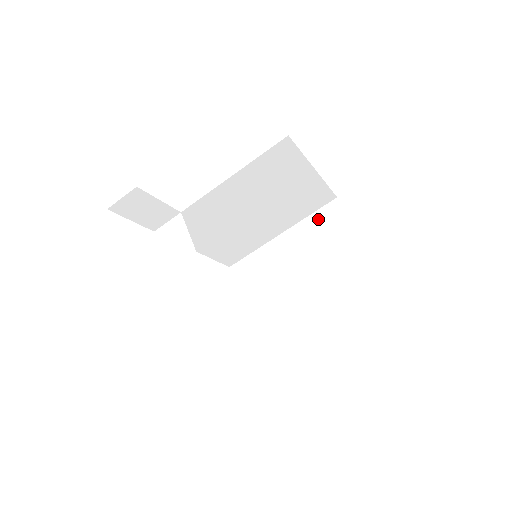
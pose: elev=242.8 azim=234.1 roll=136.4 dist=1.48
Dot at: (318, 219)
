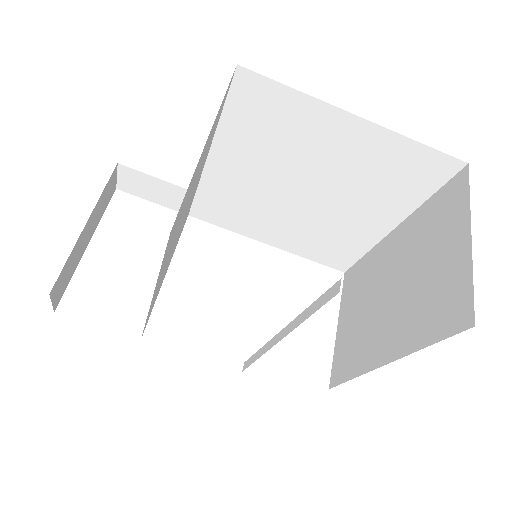
Dot at: (434, 206)
